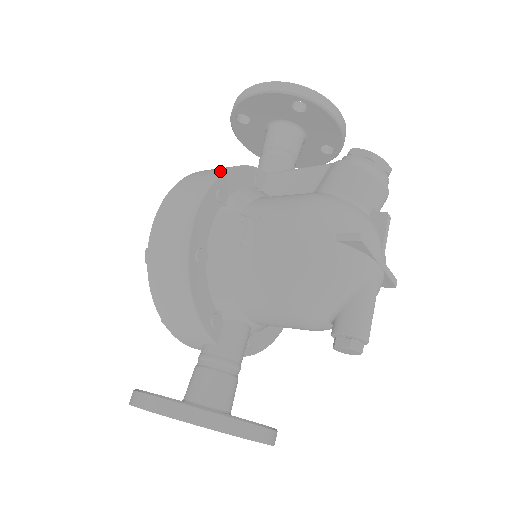
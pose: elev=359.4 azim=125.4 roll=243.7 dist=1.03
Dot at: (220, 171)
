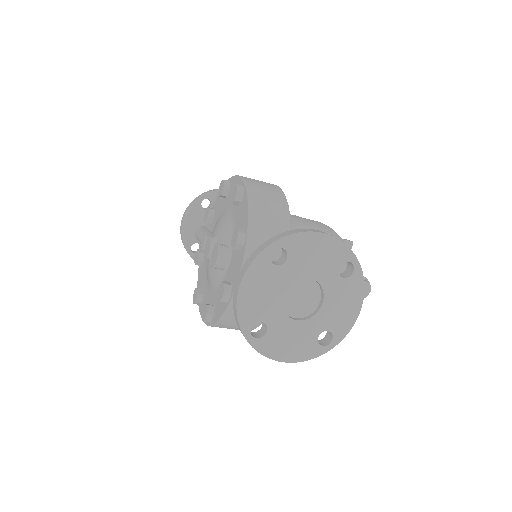
Dot at: occluded
